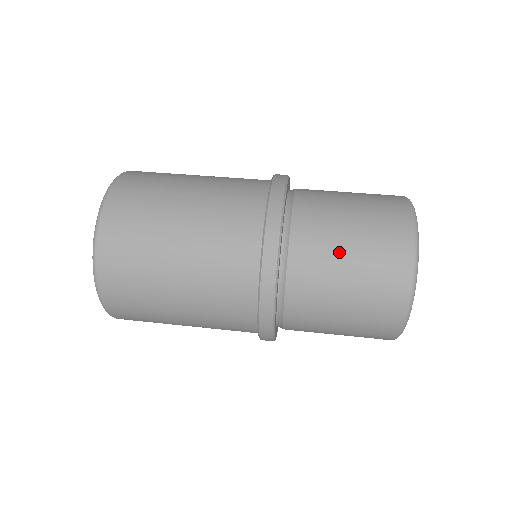
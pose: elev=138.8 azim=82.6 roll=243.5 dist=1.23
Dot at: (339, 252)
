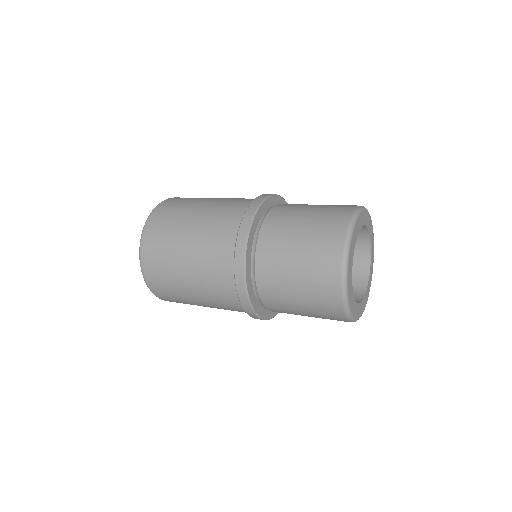
Dot at: (289, 254)
